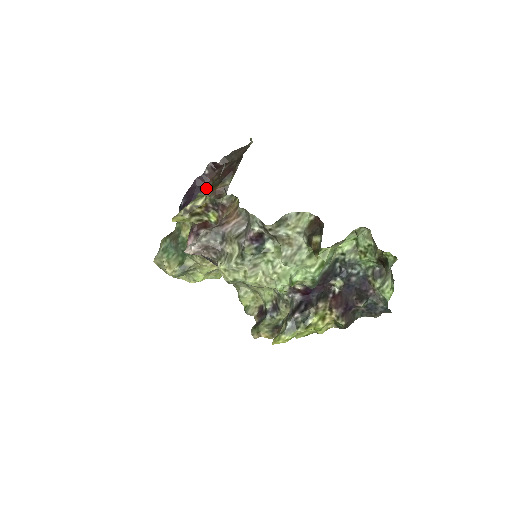
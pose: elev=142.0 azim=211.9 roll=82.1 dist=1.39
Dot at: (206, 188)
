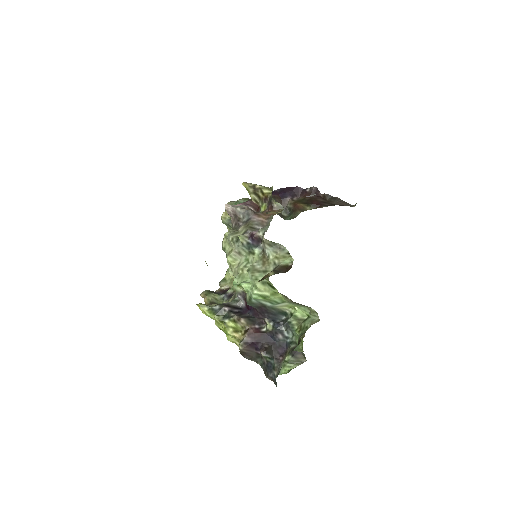
Dot at: (296, 198)
